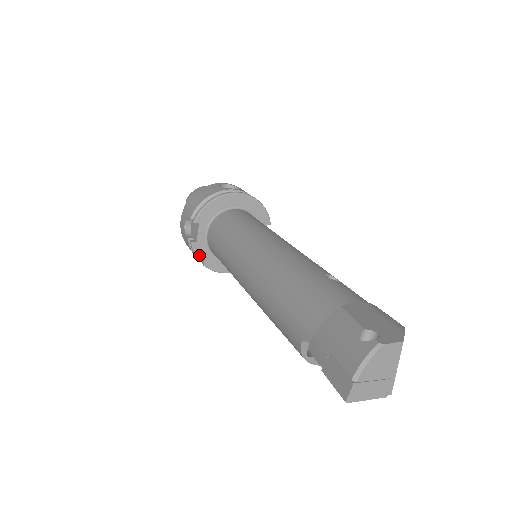
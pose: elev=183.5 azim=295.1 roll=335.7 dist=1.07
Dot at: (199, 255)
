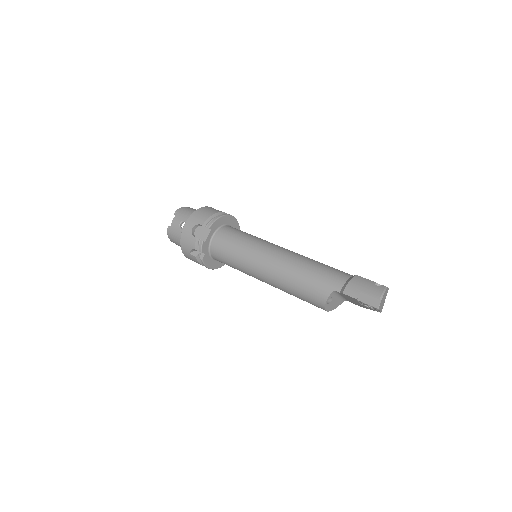
Dot at: (203, 251)
